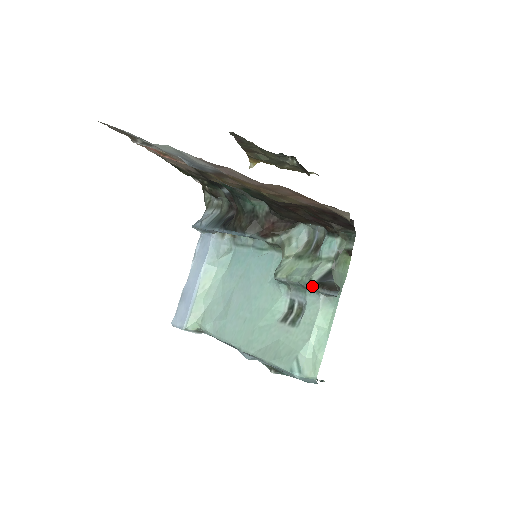
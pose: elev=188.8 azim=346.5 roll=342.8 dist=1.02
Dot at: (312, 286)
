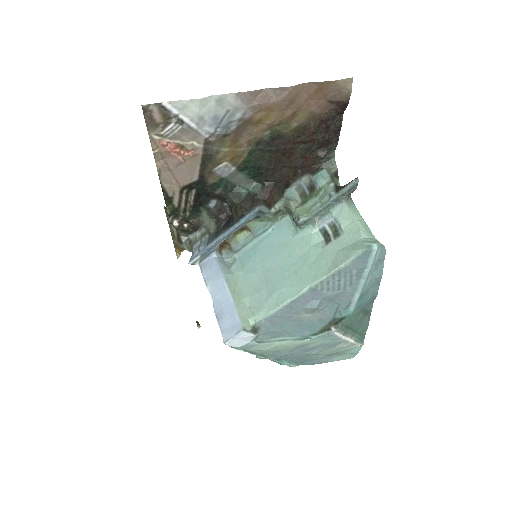
Dot at: (334, 195)
